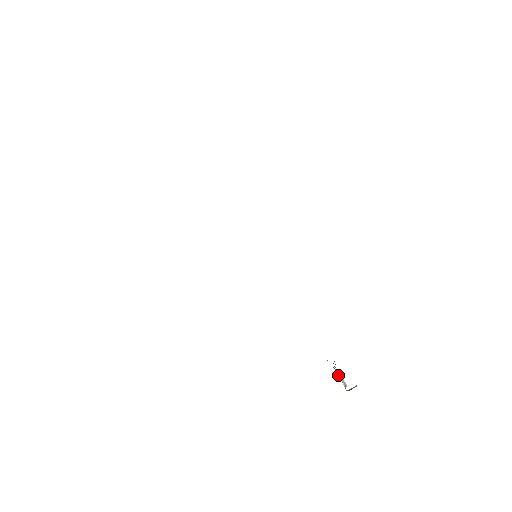
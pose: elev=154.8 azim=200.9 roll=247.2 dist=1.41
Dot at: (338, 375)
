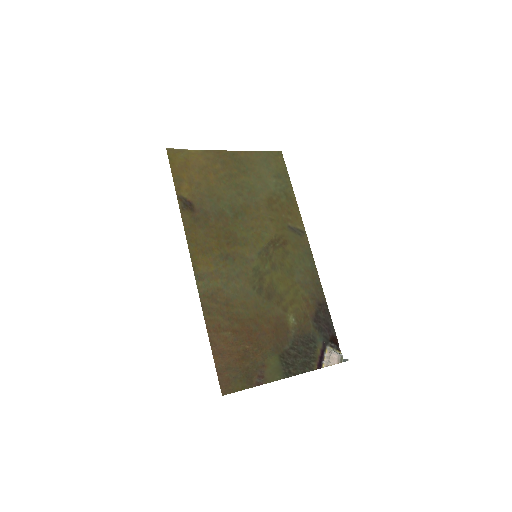
Dot at: (333, 355)
